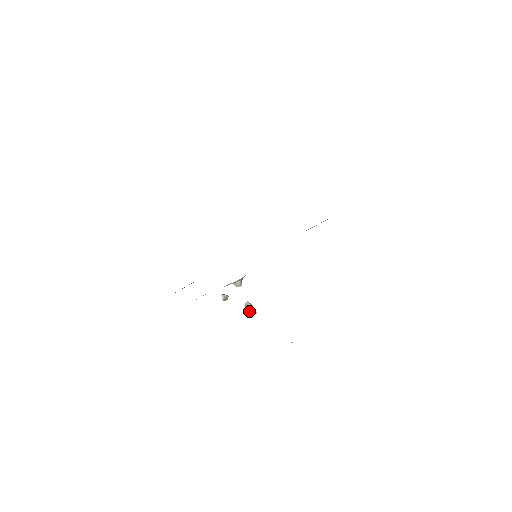
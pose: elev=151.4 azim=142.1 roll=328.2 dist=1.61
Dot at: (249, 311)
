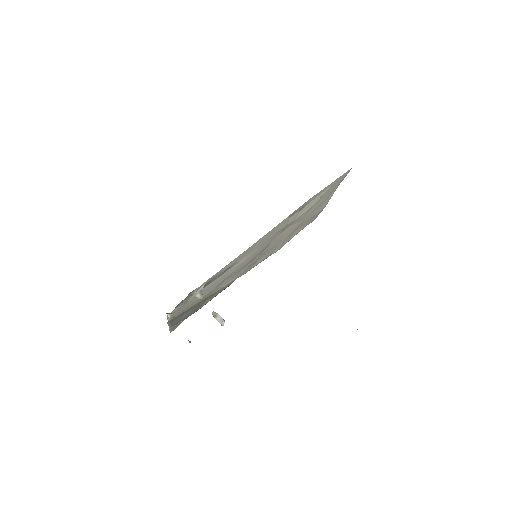
Dot at: (217, 320)
